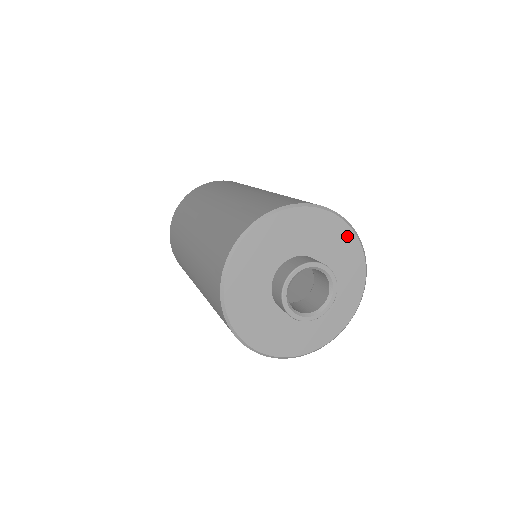
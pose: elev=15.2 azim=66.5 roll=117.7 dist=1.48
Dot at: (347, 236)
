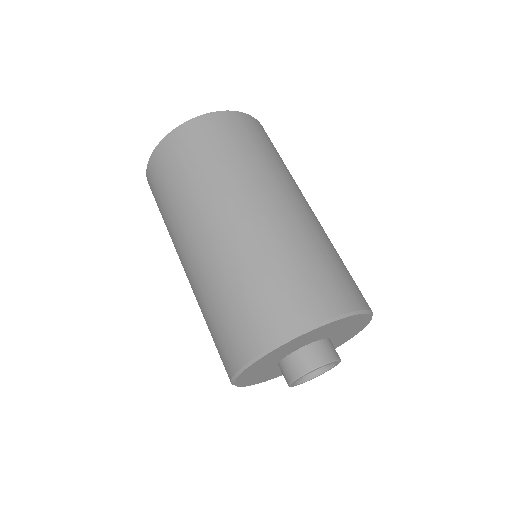
Dot at: (364, 320)
